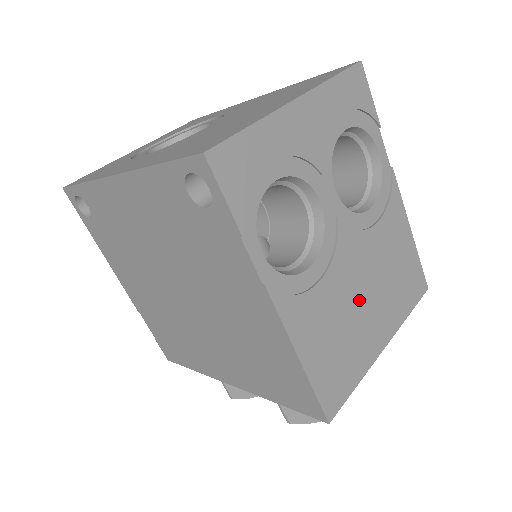
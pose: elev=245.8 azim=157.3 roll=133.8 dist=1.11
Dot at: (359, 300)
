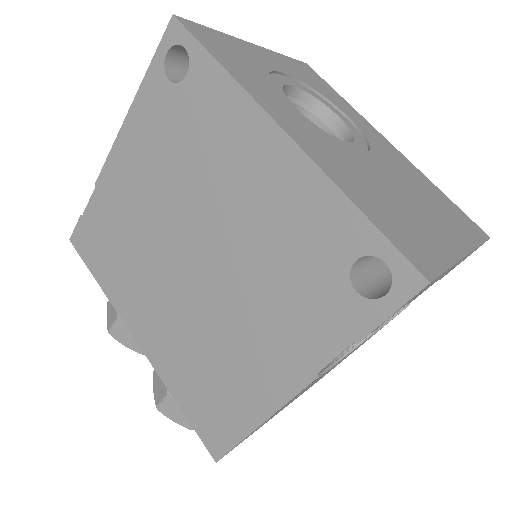
Dot at: (312, 384)
